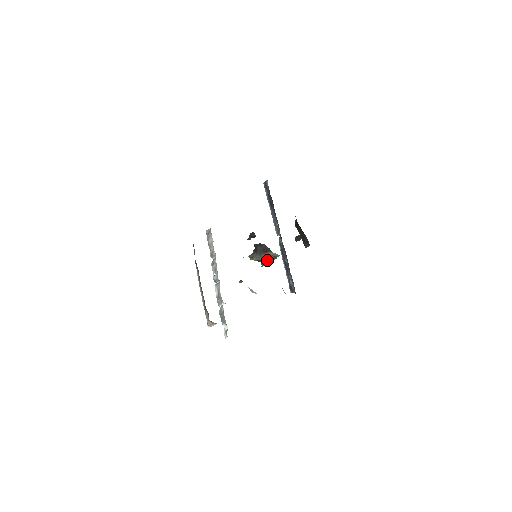
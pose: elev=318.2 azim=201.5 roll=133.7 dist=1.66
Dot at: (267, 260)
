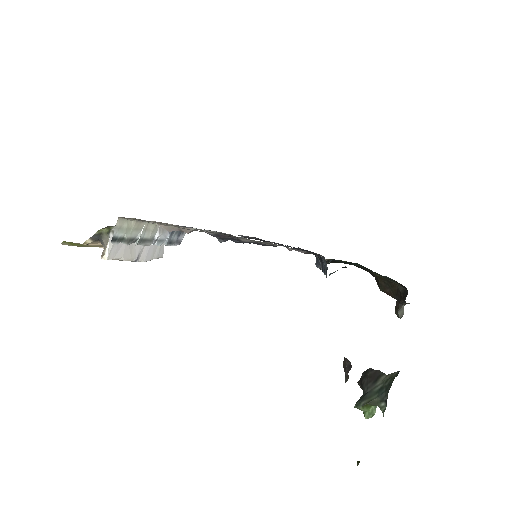
Dot at: (383, 392)
